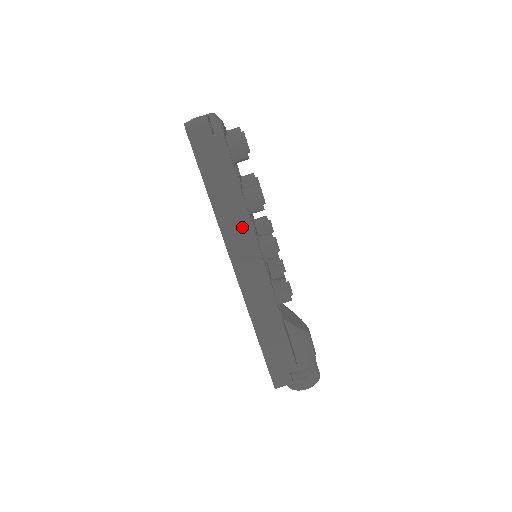
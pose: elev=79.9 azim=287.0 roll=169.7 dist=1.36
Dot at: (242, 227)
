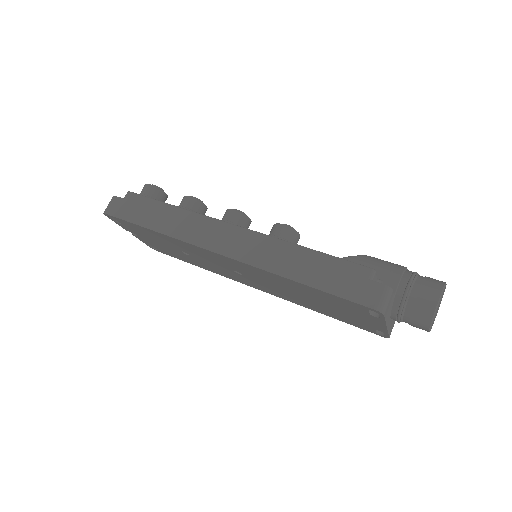
Dot at: (191, 221)
